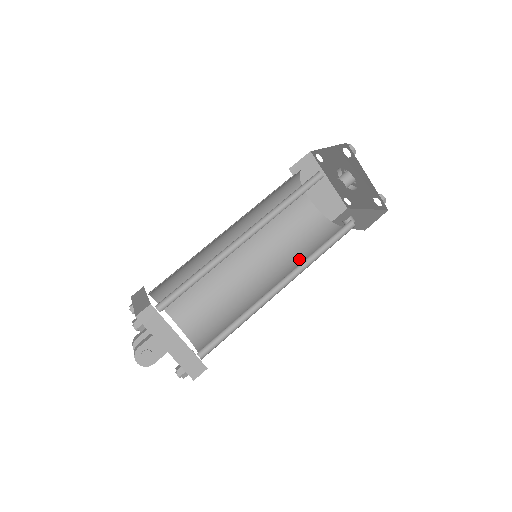
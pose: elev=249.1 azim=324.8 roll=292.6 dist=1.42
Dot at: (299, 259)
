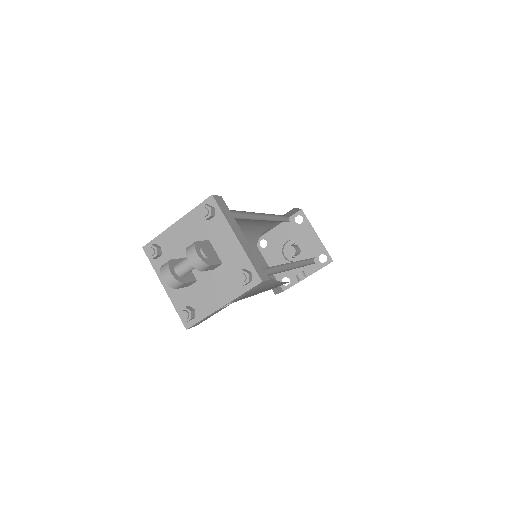
Dot at: occluded
